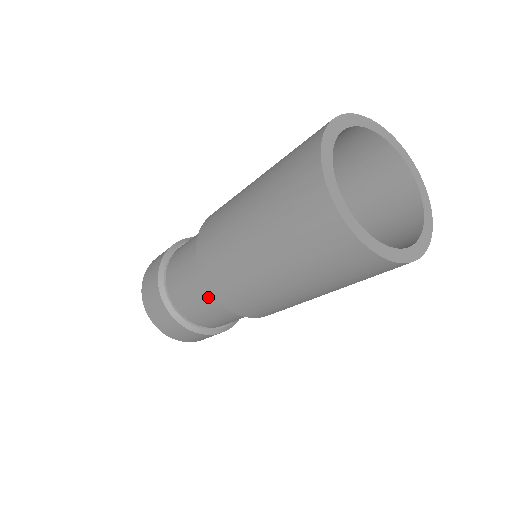
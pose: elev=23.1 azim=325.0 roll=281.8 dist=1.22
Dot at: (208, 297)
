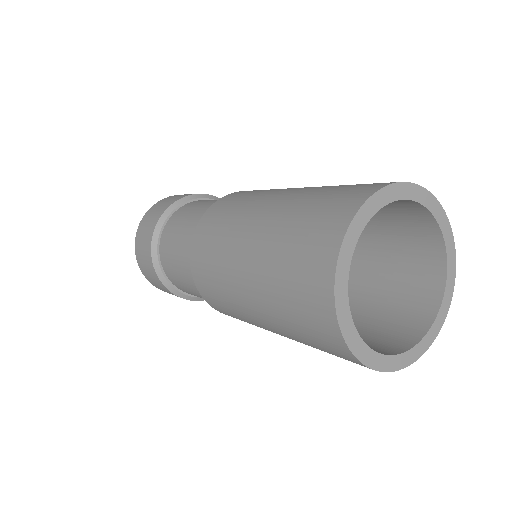
Dot at: (191, 276)
